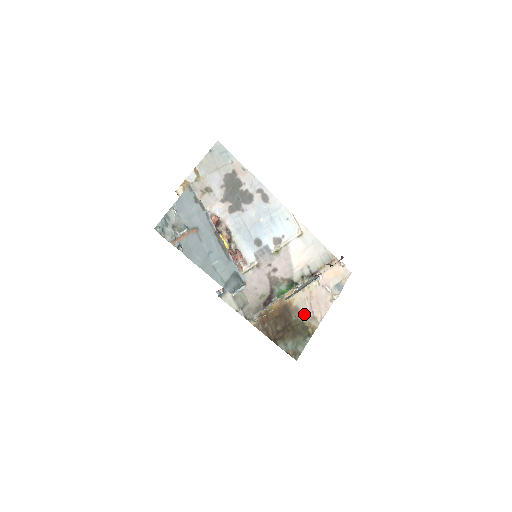
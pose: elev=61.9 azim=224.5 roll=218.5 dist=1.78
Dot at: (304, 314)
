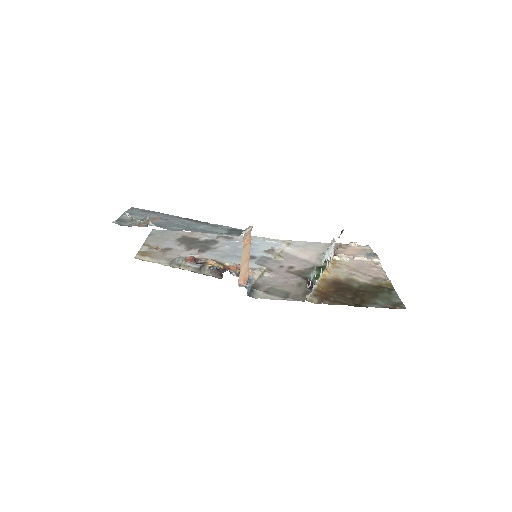
Dot at: (362, 280)
